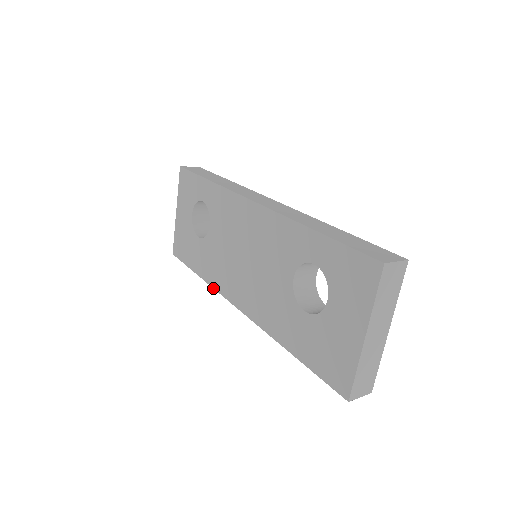
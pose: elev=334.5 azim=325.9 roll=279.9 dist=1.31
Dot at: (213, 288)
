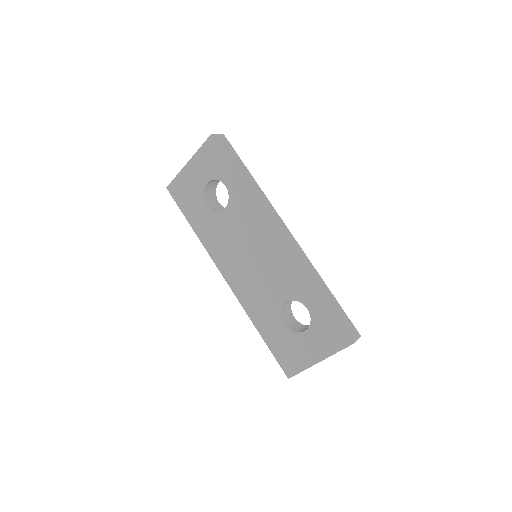
Dot at: occluded
